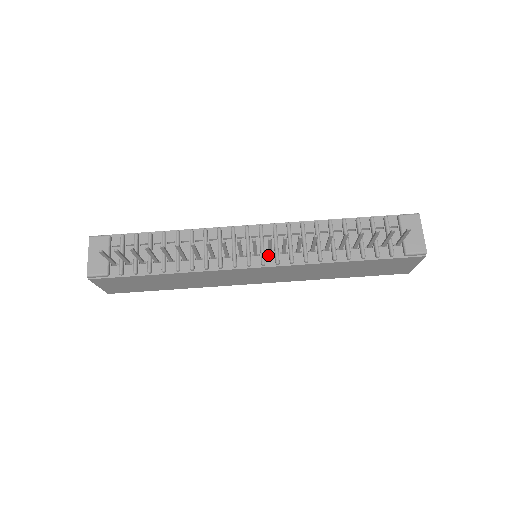
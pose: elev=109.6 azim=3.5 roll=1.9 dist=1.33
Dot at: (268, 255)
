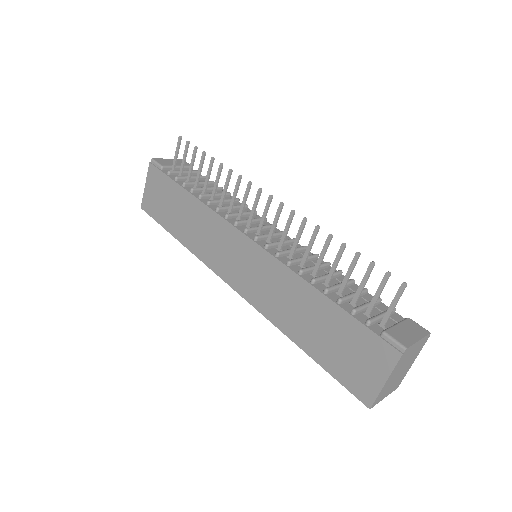
Dot at: (266, 242)
